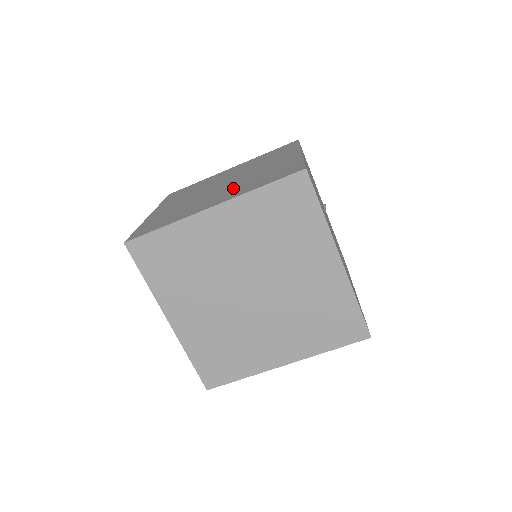
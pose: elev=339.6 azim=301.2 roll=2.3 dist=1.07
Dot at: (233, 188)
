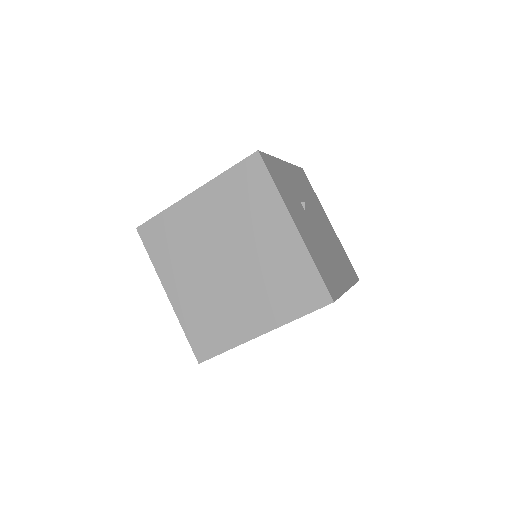
Dot at: (258, 294)
